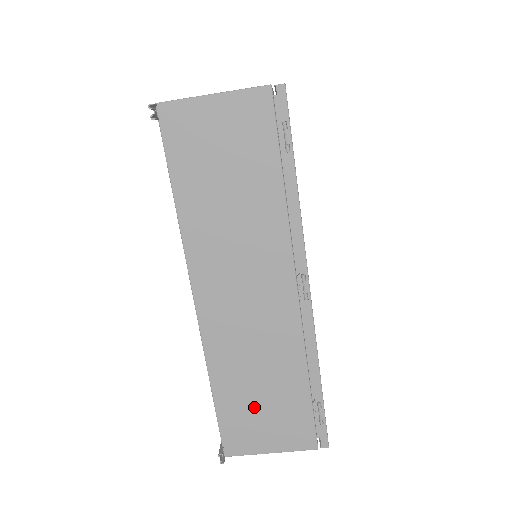
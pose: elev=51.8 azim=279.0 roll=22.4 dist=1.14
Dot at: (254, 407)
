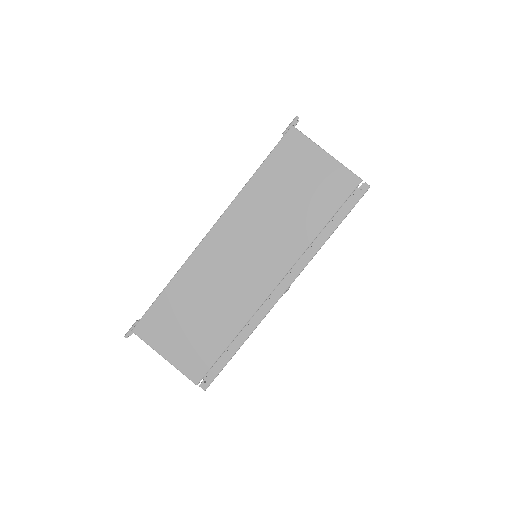
Dot at: occluded
